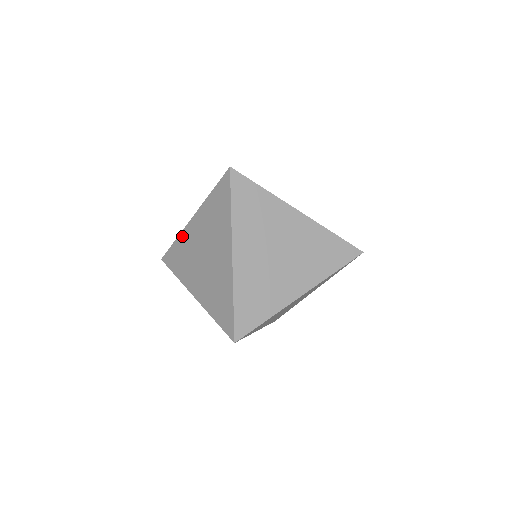
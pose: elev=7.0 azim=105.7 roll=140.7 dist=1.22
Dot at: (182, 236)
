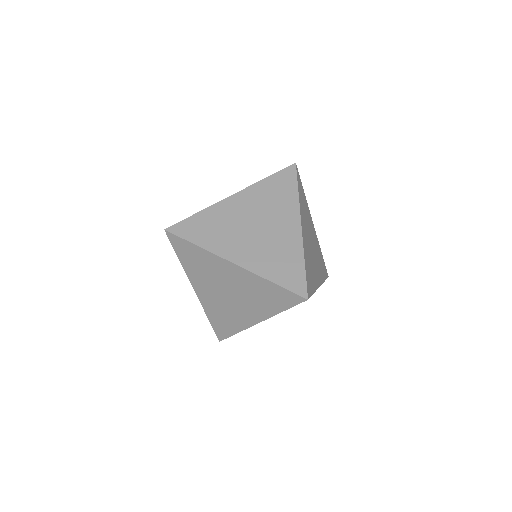
Dot at: (214, 209)
